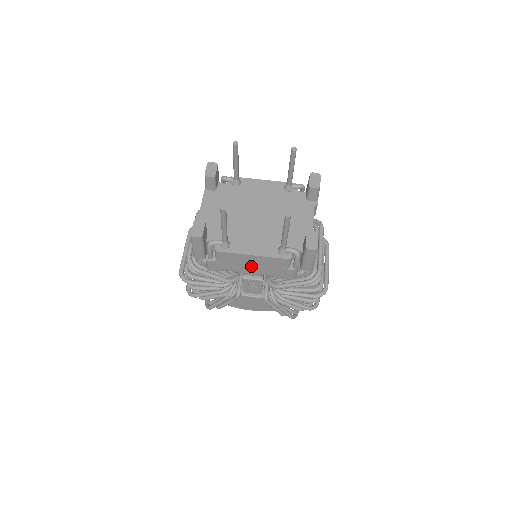
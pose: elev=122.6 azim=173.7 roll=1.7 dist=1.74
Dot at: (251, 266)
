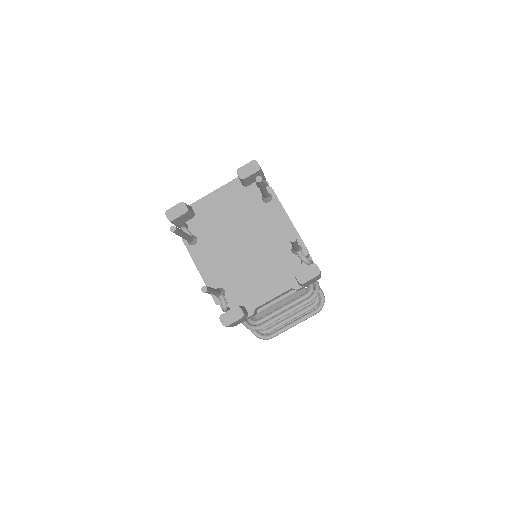
Dot at: occluded
